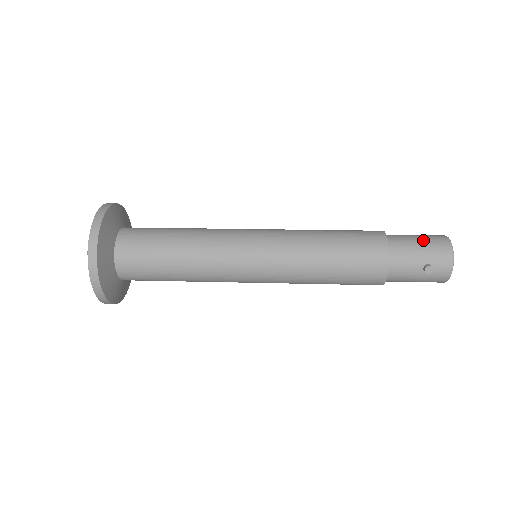
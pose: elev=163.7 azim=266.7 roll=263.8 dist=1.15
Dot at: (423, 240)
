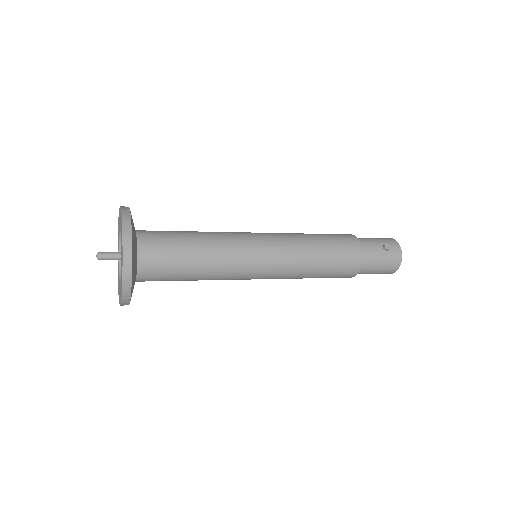
Dot at: occluded
